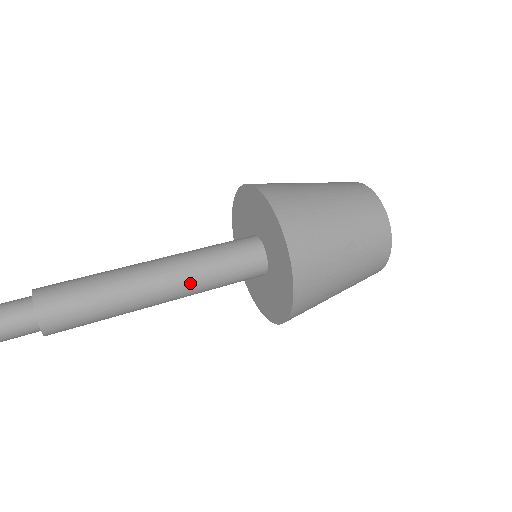
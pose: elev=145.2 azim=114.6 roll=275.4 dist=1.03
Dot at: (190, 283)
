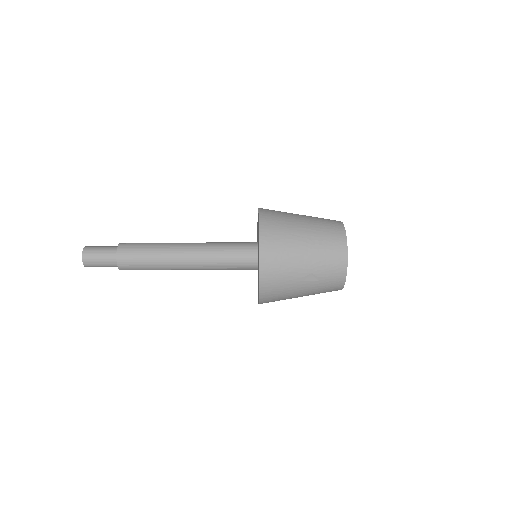
Dot at: (205, 265)
